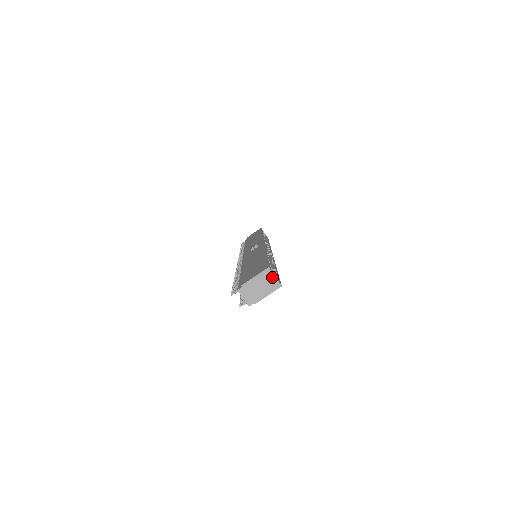
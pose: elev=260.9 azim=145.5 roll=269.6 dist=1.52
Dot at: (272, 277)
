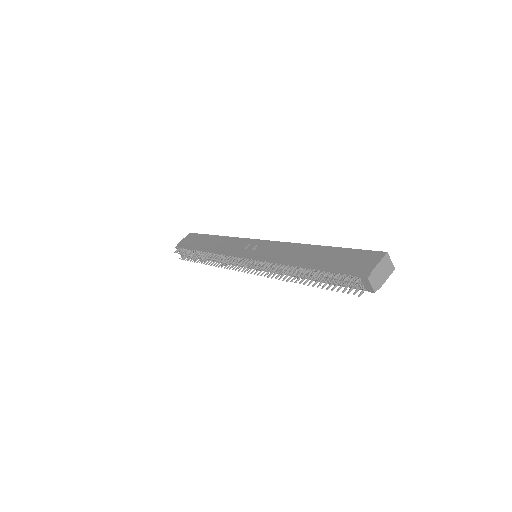
Dot at: (389, 261)
